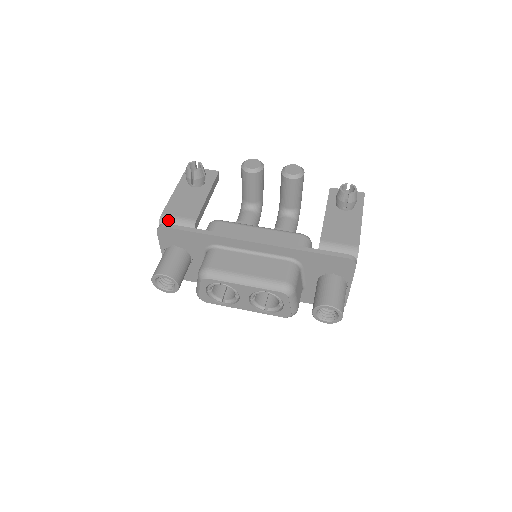
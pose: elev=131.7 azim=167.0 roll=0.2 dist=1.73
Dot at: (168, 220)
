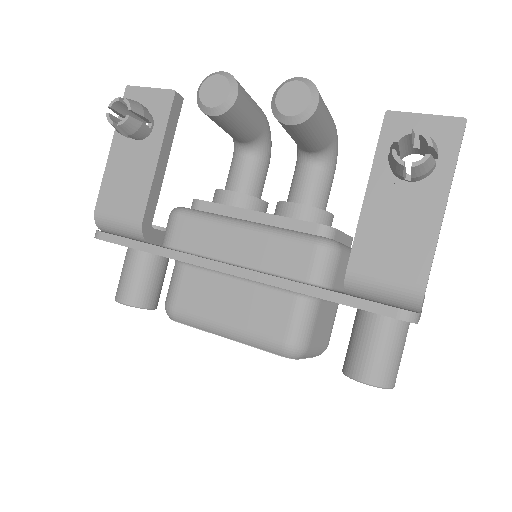
Dot at: (105, 221)
